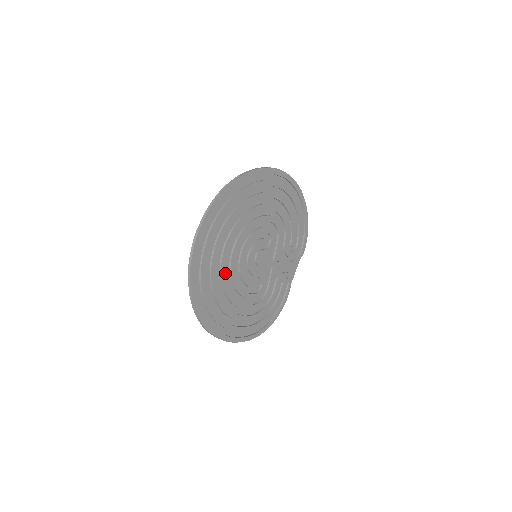
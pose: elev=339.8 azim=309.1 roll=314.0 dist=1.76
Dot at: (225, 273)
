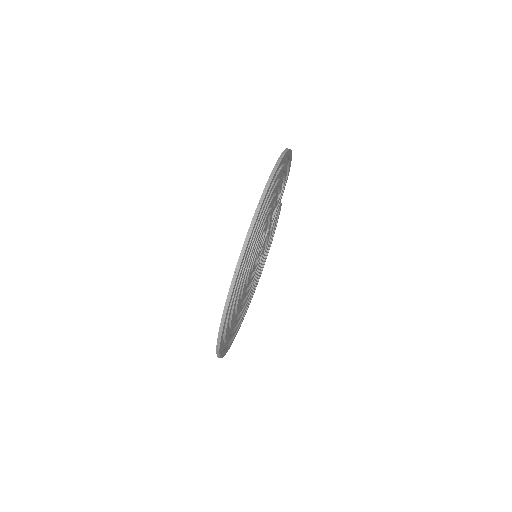
Dot at: (240, 308)
